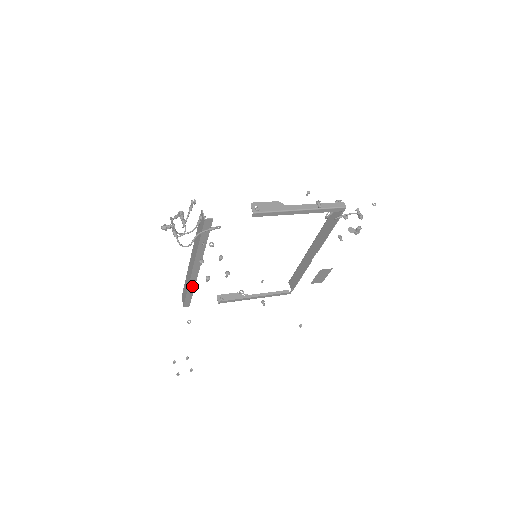
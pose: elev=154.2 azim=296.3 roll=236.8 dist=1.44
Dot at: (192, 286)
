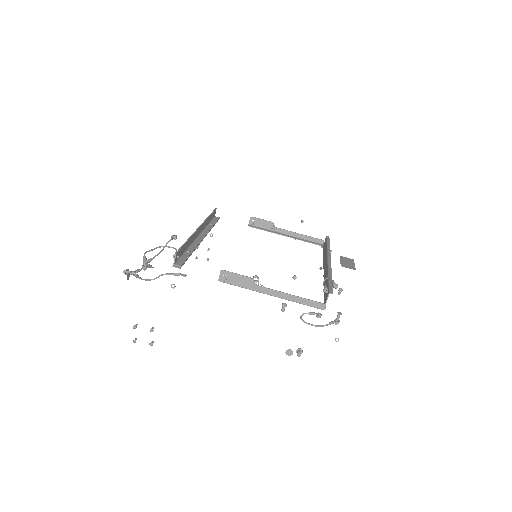
Dot at: (209, 228)
